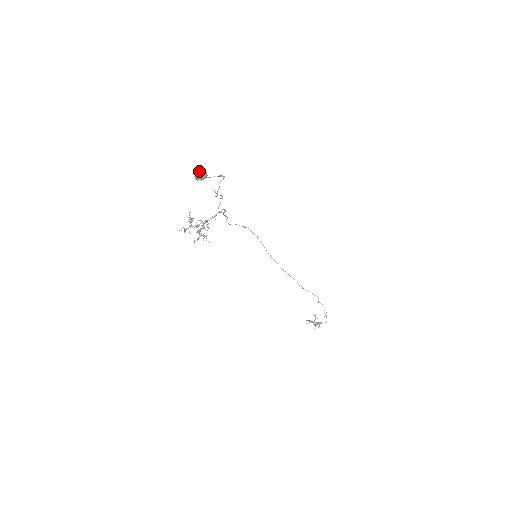
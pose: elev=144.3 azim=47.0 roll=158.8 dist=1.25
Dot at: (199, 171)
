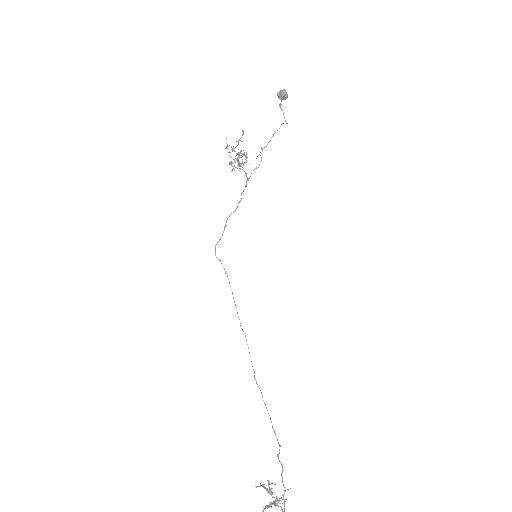
Dot at: (283, 91)
